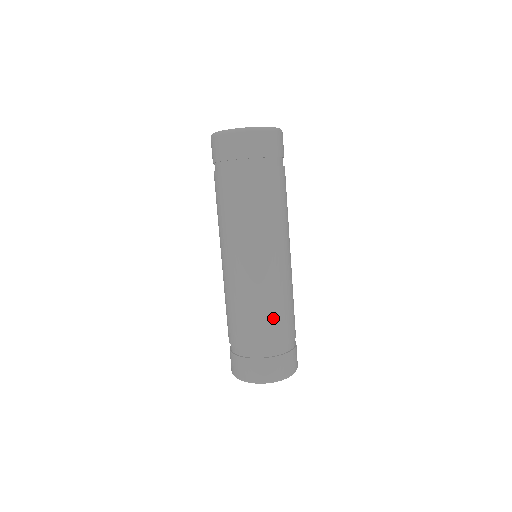
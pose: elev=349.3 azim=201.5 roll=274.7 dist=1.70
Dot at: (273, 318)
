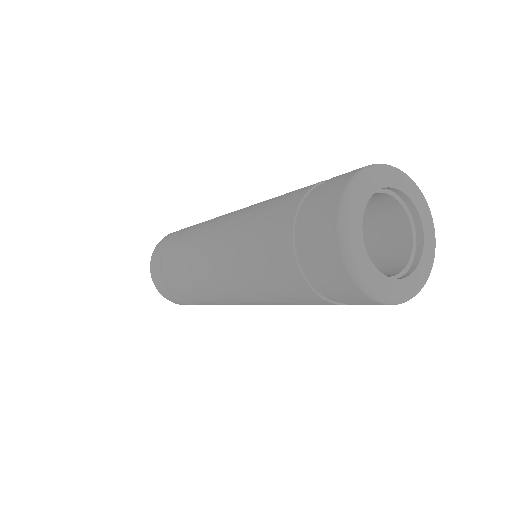
Dot at: (206, 303)
